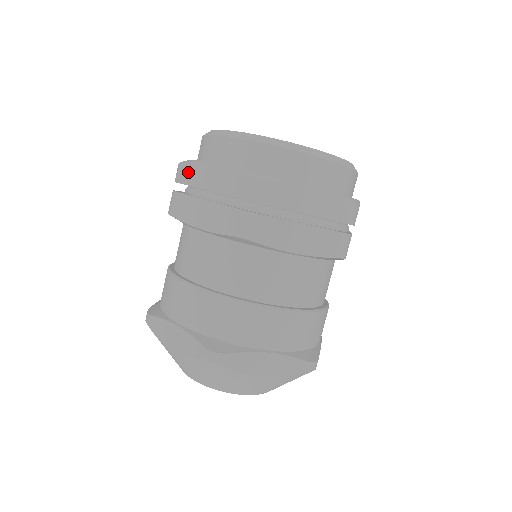
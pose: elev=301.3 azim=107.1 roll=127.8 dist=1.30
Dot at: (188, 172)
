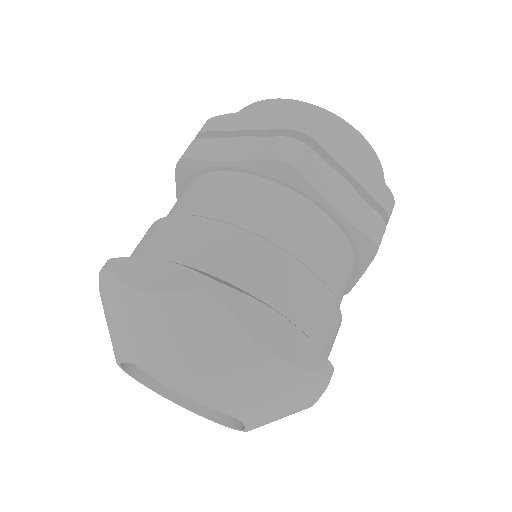
Dot at: (220, 121)
